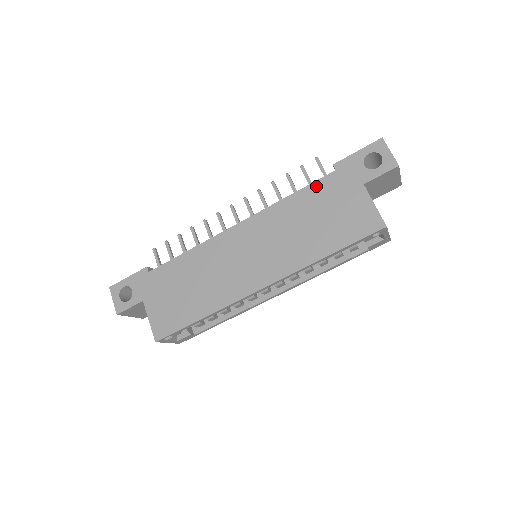
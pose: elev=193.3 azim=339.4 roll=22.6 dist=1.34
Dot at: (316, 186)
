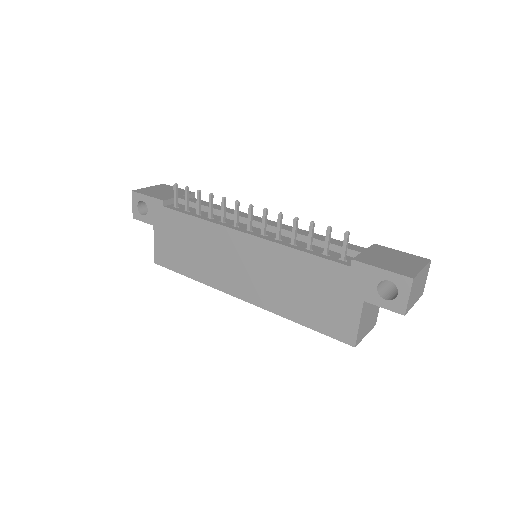
Dot at: (325, 264)
